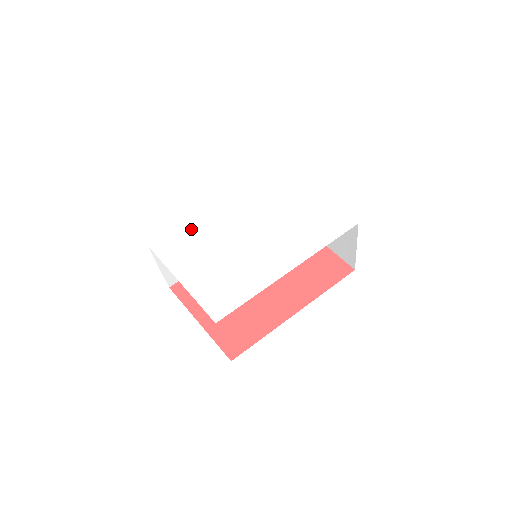
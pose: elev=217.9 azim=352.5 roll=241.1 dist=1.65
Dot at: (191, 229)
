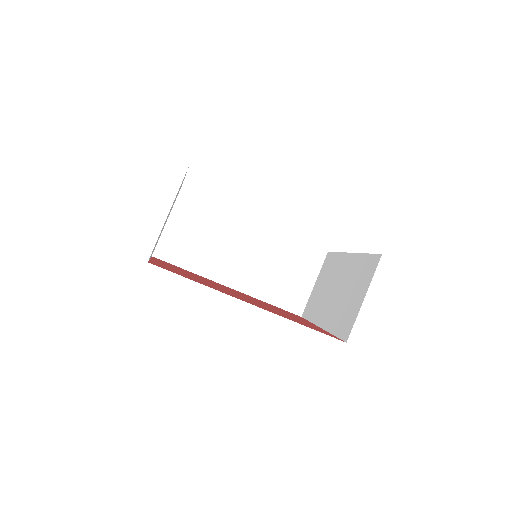
Dot at: occluded
